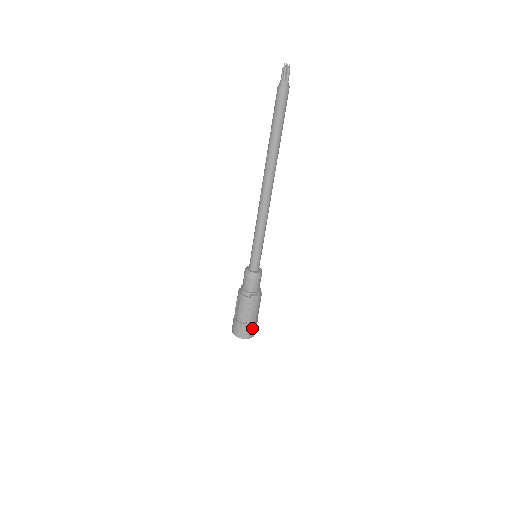
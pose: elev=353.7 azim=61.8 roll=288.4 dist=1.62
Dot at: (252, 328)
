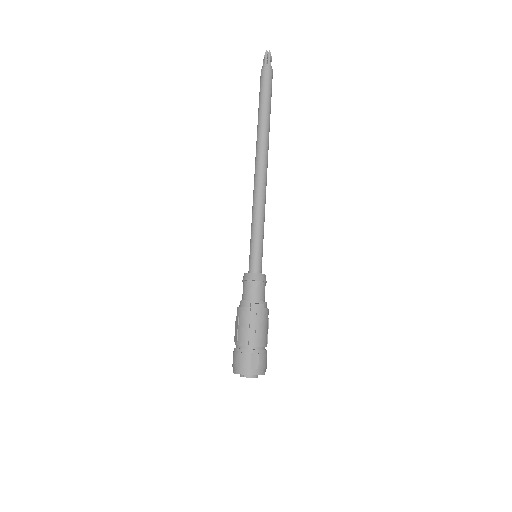
Dot at: (258, 357)
